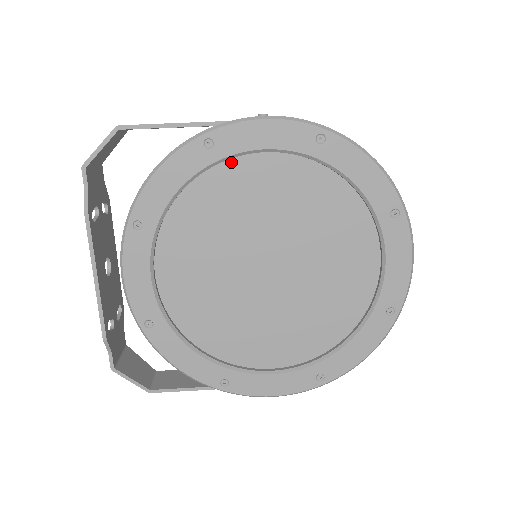
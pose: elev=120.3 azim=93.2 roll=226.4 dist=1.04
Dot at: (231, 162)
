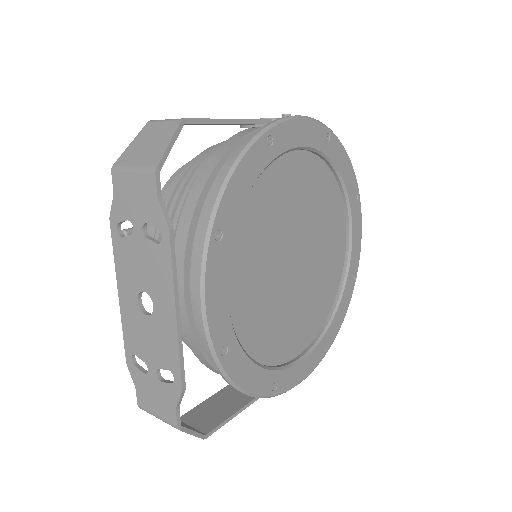
Dot at: (277, 160)
